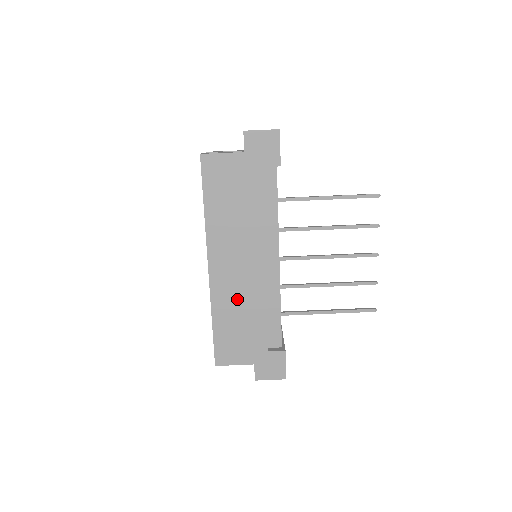
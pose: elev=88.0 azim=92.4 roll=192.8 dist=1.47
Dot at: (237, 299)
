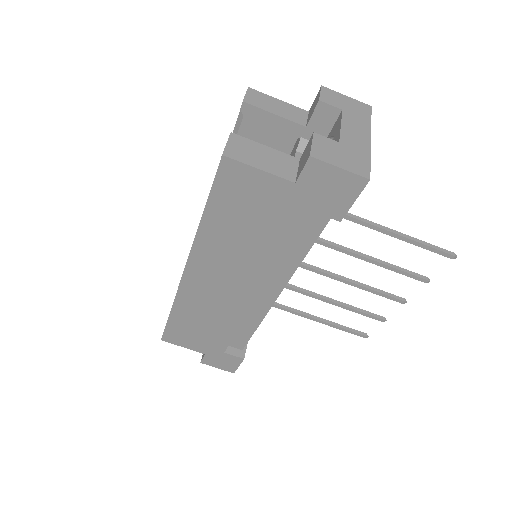
Dot at: (208, 309)
